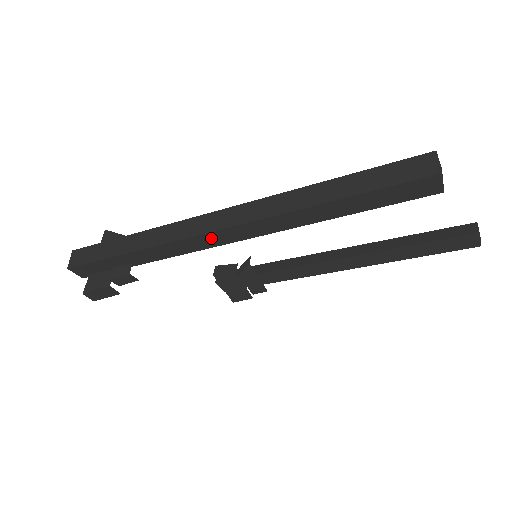
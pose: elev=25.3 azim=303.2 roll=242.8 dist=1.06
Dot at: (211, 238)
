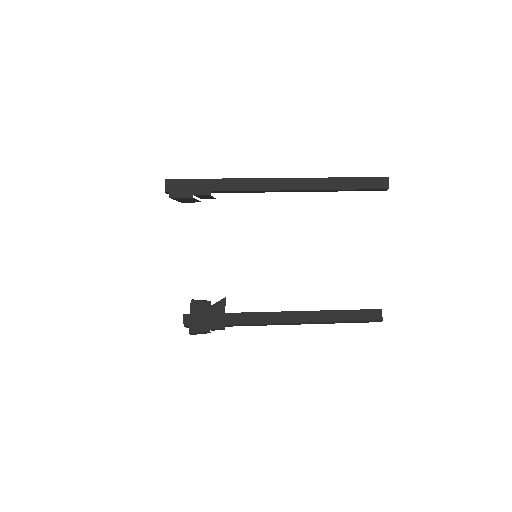
Dot at: (272, 183)
